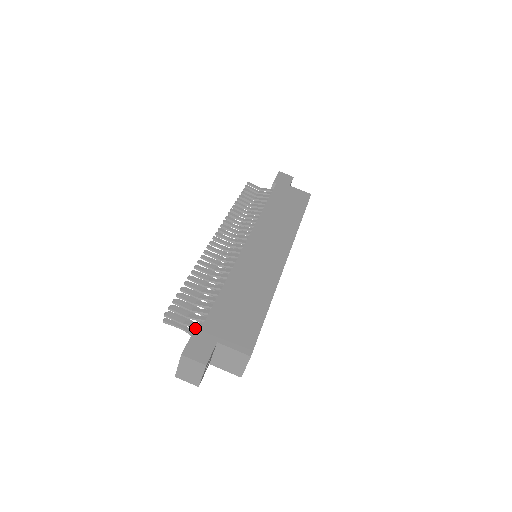
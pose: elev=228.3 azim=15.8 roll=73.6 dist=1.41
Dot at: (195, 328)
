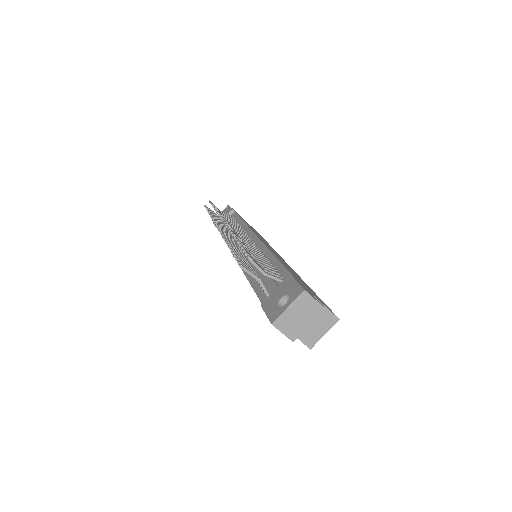
Dot at: occluded
